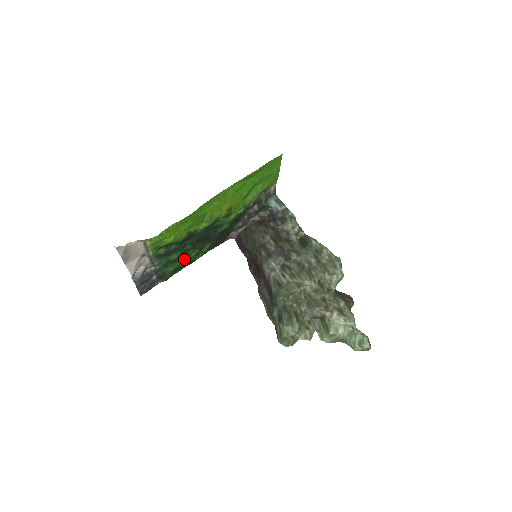
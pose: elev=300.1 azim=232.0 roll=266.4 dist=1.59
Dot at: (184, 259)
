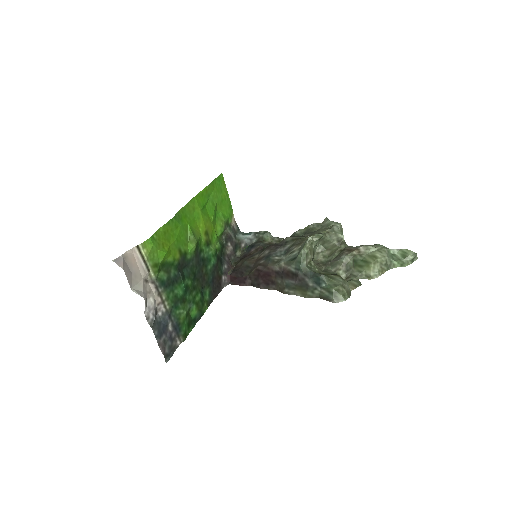
Dot at: (191, 302)
